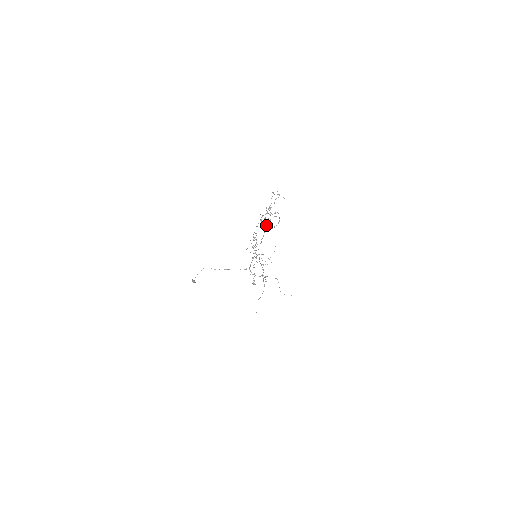
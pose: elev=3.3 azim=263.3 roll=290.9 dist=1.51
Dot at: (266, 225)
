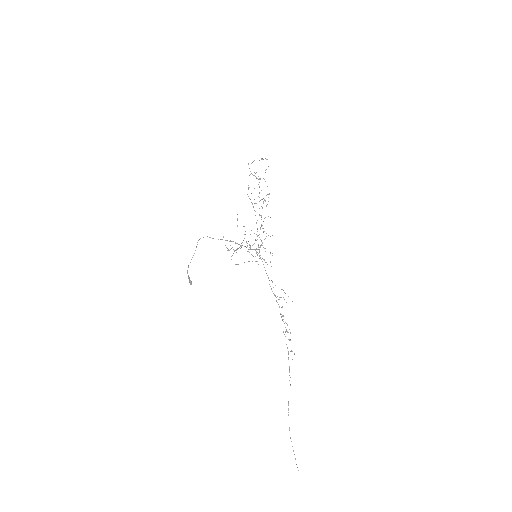
Dot at: (262, 208)
